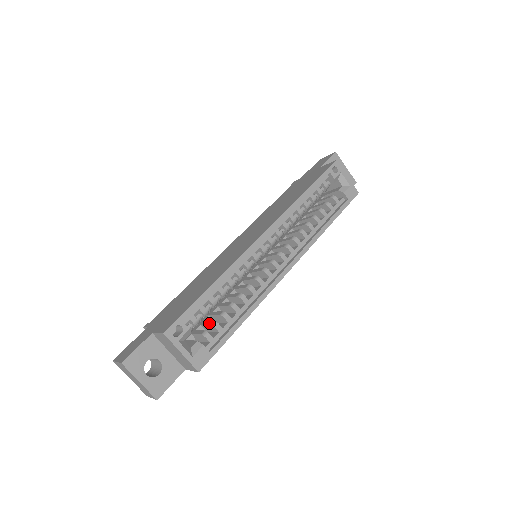
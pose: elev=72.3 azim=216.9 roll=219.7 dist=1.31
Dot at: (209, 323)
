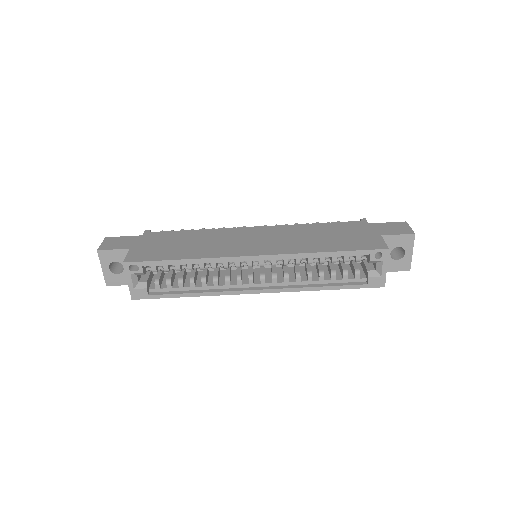
Dot at: (168, 276)
